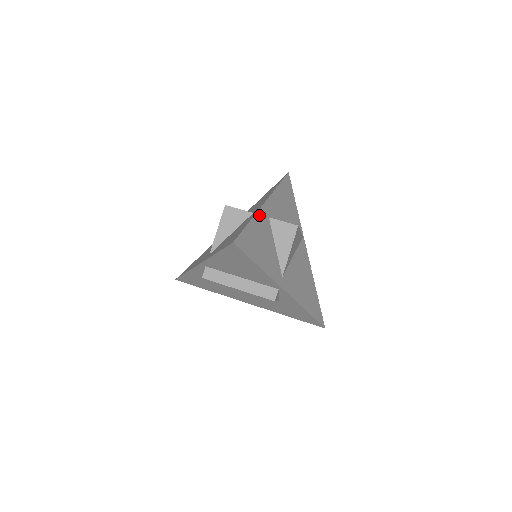
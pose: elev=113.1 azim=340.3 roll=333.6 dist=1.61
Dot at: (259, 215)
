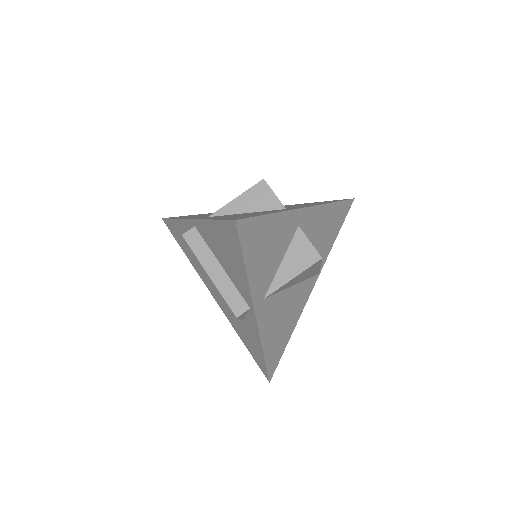
Dot at: (290, 215)
